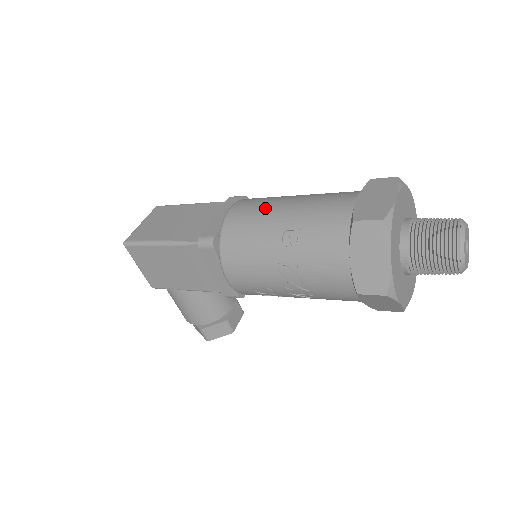
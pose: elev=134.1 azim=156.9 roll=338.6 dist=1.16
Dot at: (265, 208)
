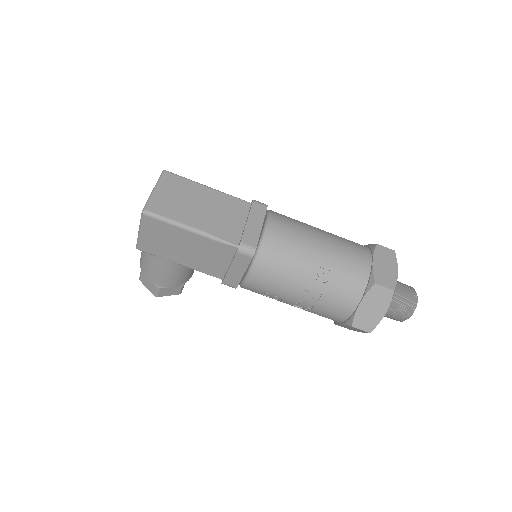
Dot at: (302, 238)
